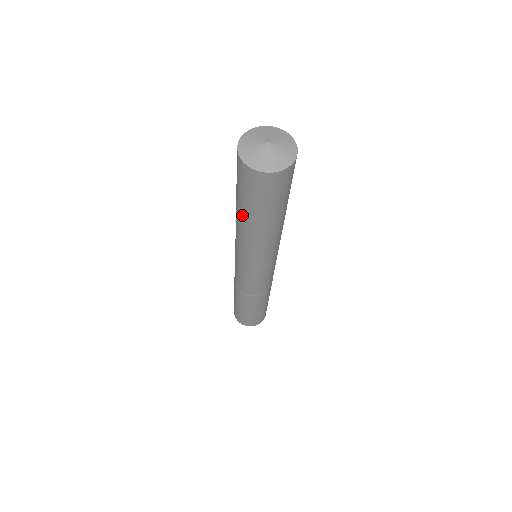
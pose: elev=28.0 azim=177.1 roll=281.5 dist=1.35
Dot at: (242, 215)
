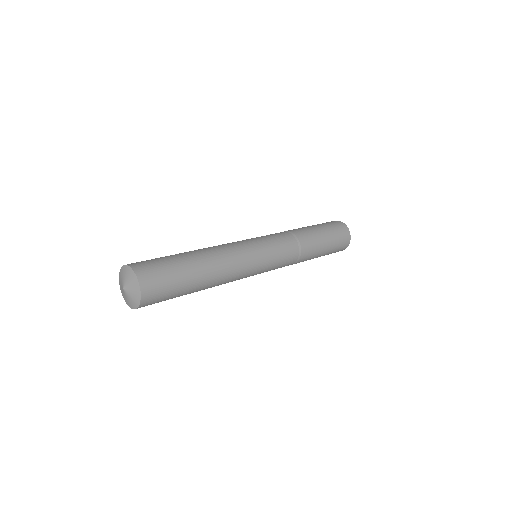
Dot at: occluded
